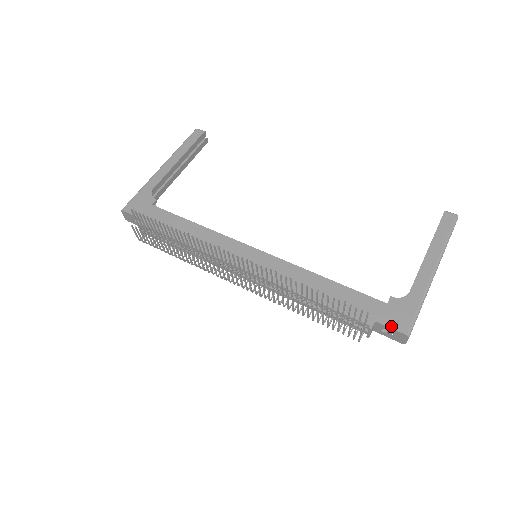
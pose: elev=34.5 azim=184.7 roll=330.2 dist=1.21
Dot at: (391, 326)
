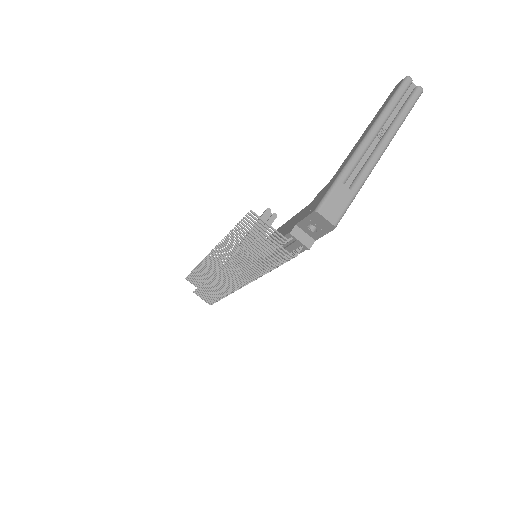
Dot at: (305, 216)
